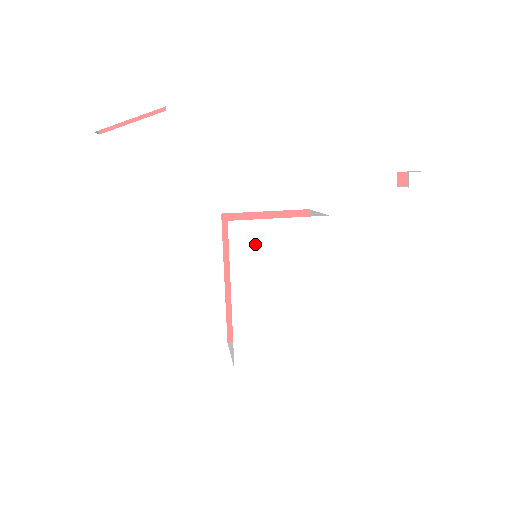
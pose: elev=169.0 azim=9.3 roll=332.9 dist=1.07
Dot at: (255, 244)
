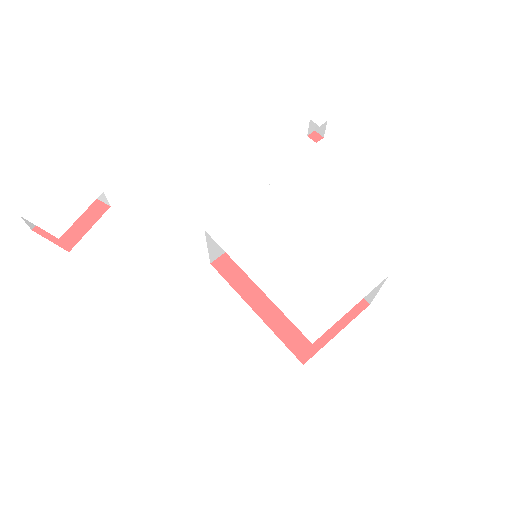
Dot at: (240, 232)
